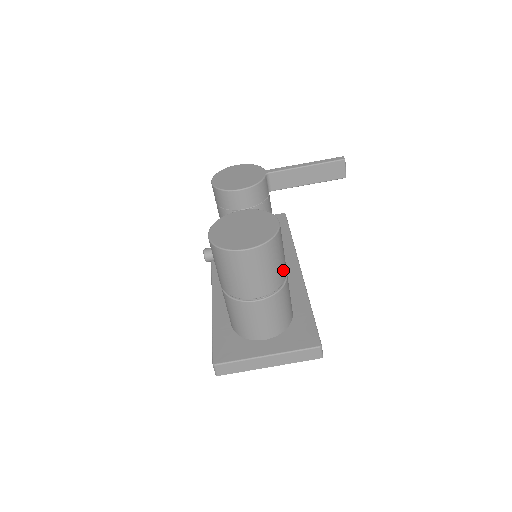
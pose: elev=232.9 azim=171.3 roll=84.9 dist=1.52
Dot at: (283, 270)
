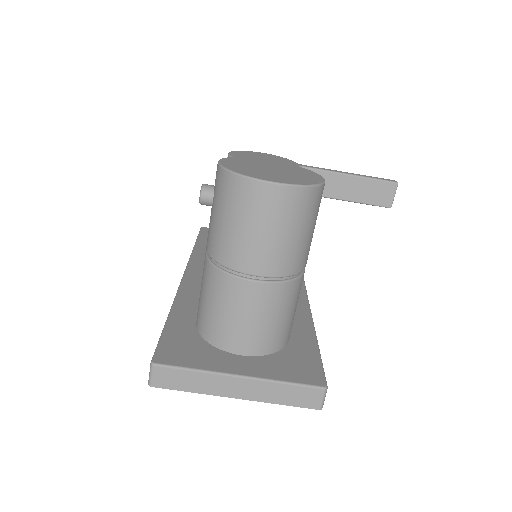
Dot at: (306, 252)
